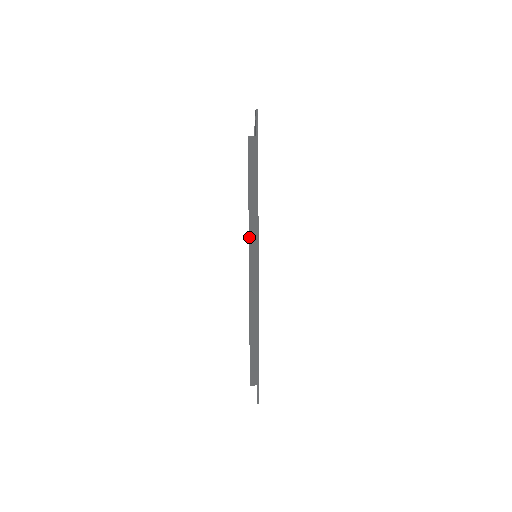
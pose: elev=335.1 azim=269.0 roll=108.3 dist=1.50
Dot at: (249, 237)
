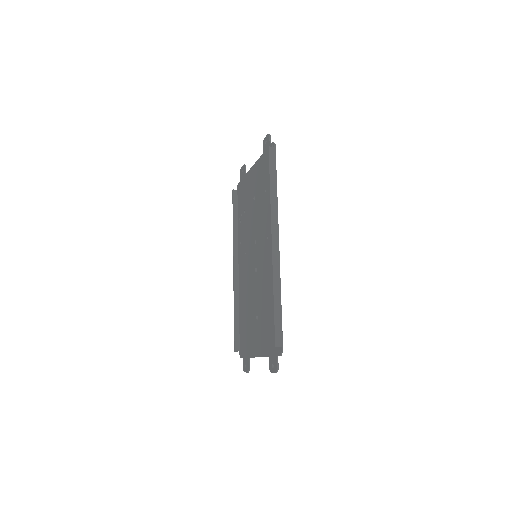
Dot at: (271, 219)
